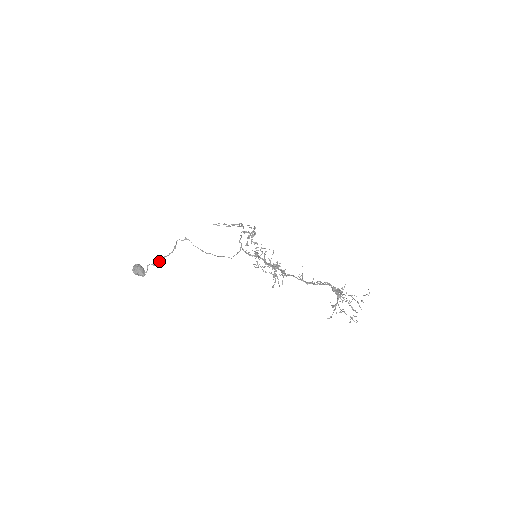
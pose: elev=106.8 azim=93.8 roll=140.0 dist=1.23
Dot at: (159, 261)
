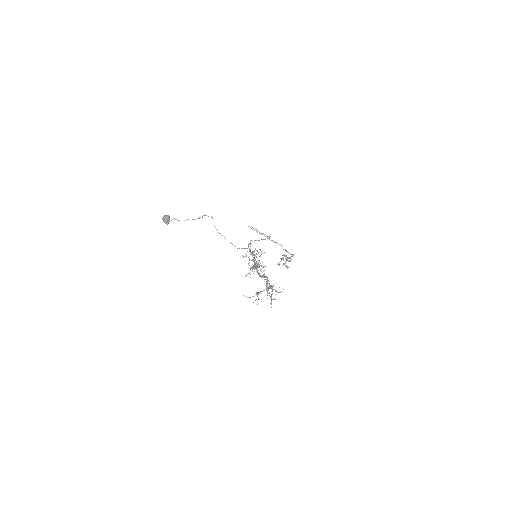
Dot at: occluded
